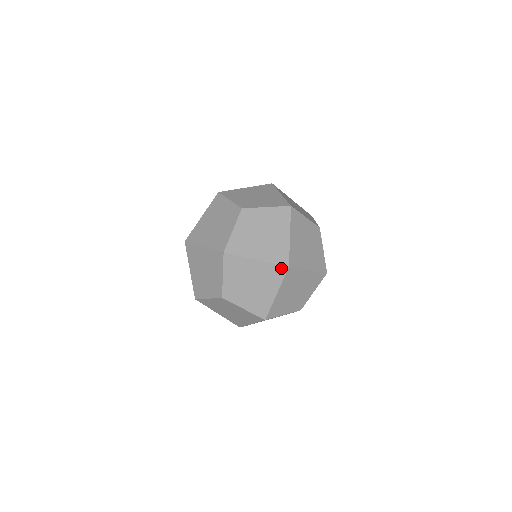
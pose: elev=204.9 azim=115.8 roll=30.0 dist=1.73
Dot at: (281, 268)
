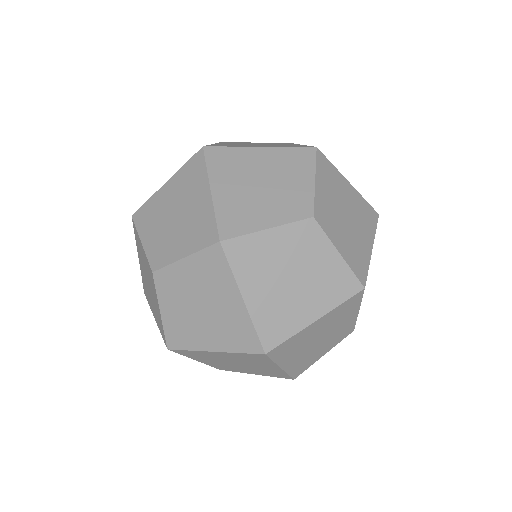
Dot at: (196, 158)
